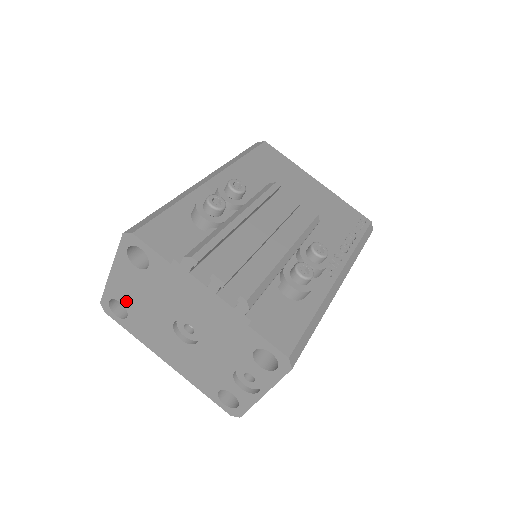
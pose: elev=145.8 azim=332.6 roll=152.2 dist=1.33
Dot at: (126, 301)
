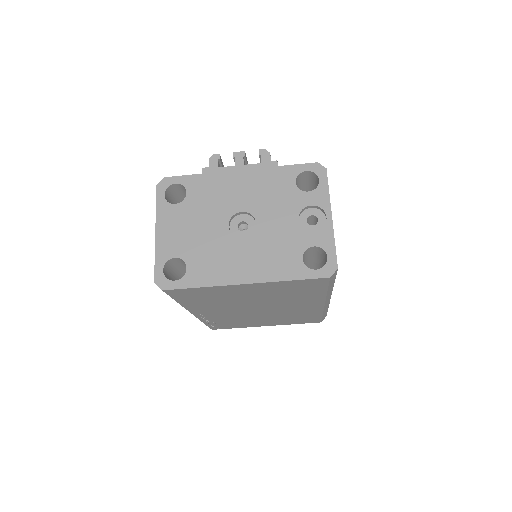
Dot at: (179, 250)
